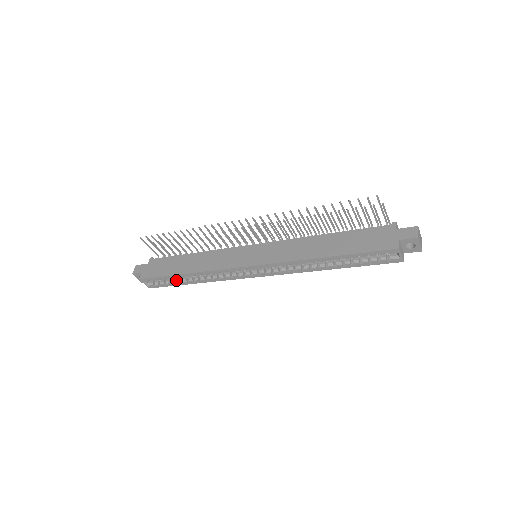
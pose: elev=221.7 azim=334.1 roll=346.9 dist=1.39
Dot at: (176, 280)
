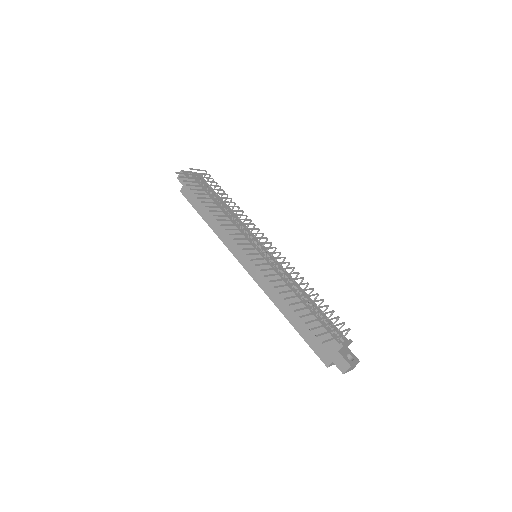
Dot at: occluded
